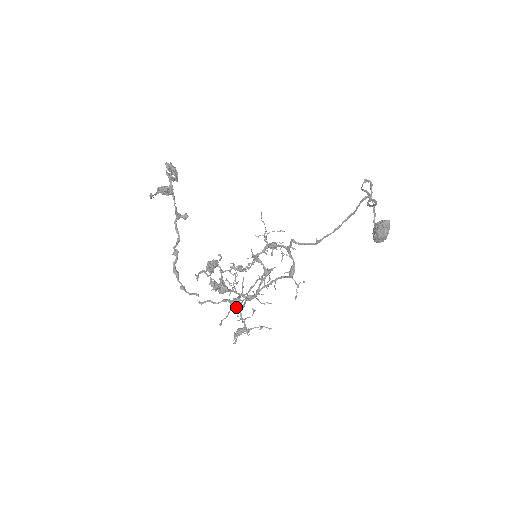
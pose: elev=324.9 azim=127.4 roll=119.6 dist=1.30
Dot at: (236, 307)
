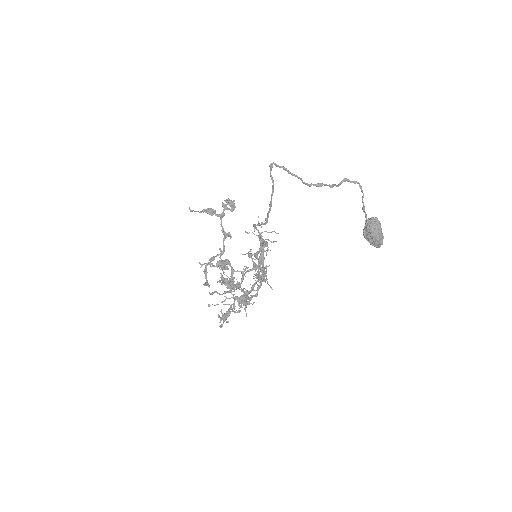
Dot at: (241, 304)
